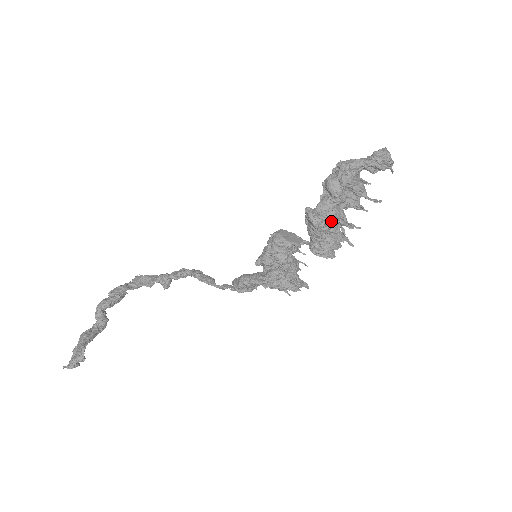
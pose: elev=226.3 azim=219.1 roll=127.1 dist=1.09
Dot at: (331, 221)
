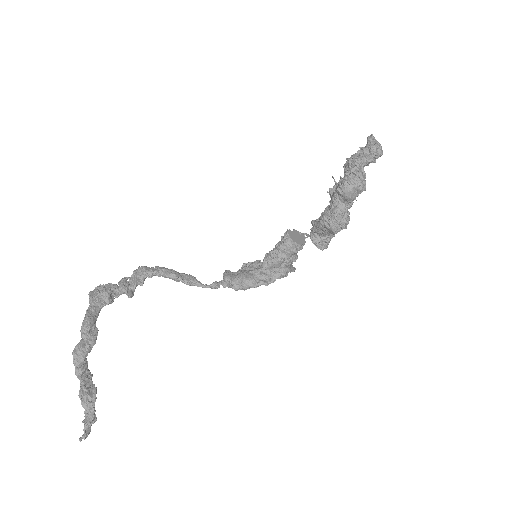
Dot at: (345, 225)
